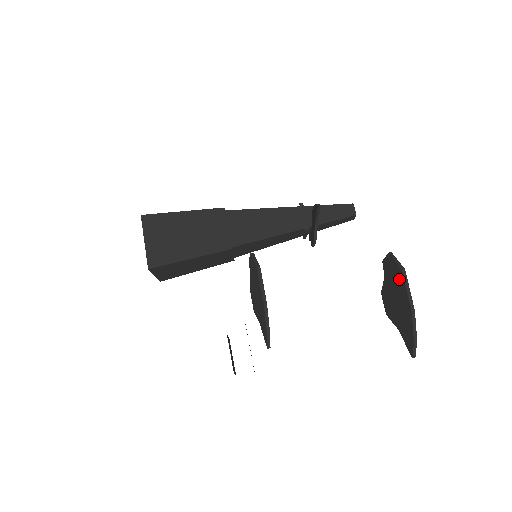
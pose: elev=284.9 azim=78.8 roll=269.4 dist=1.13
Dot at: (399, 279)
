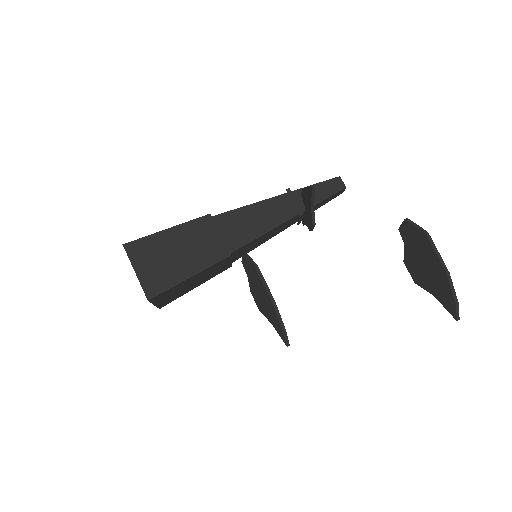
Dot at: (424, 244)
